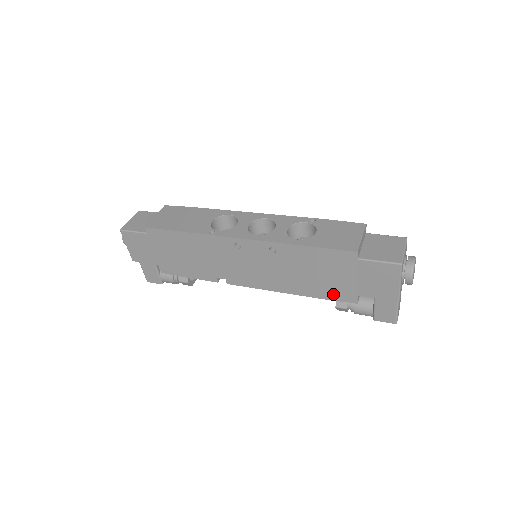
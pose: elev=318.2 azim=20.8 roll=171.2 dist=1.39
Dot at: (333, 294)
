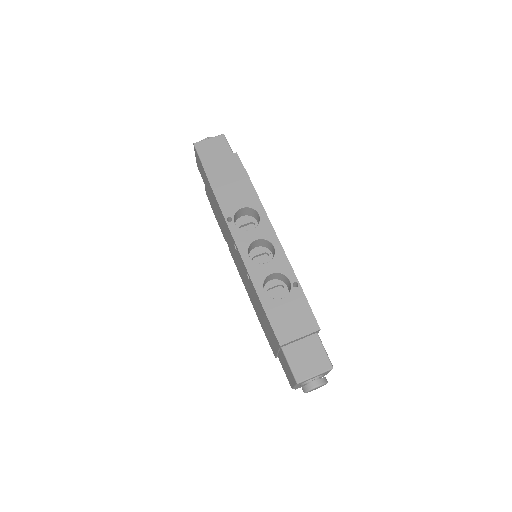
Dot at: (267, 337)
